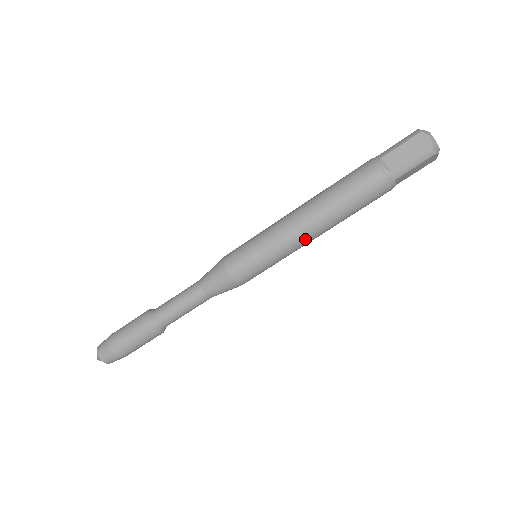
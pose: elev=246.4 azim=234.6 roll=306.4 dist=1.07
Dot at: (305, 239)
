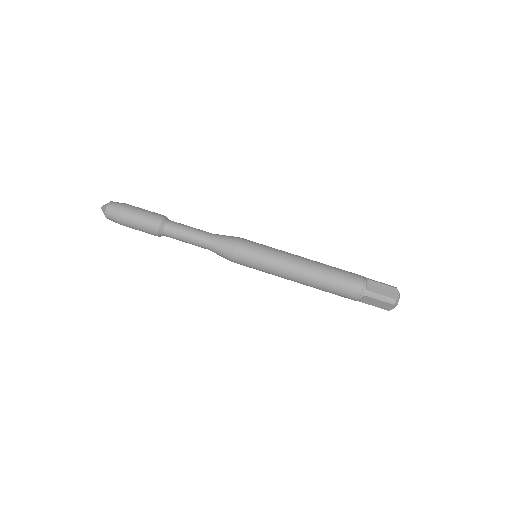
Dot at: (292, 274)
